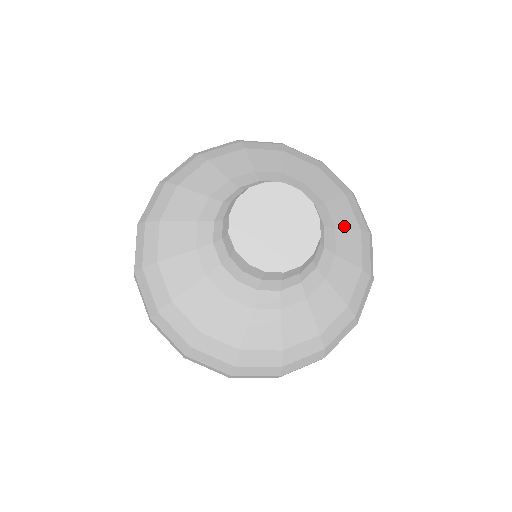
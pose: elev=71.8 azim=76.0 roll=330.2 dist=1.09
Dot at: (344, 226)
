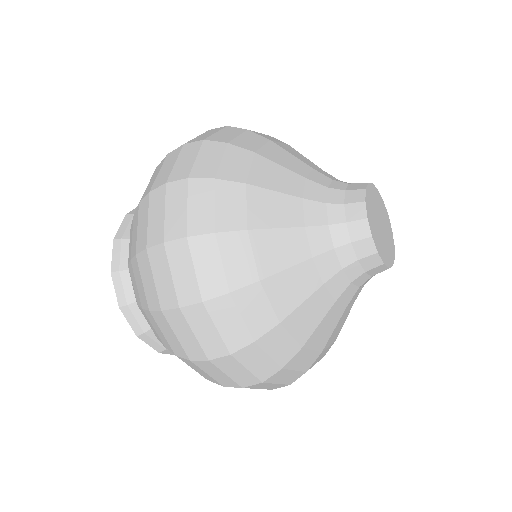
Dot at: occluded
